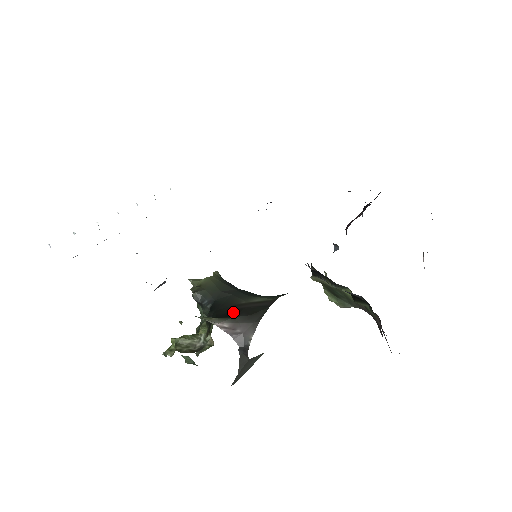
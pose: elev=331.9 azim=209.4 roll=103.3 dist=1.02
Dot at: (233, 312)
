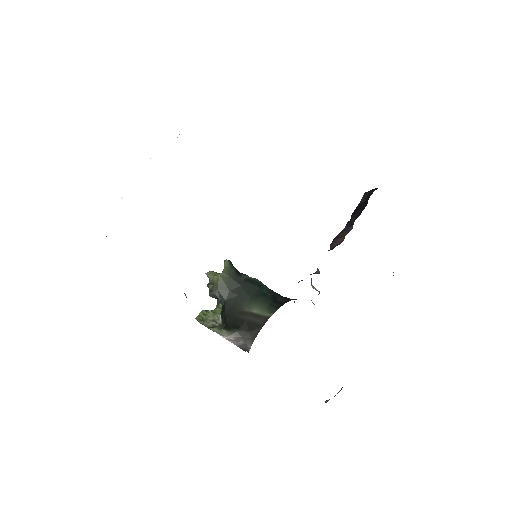
Dot at: (237, 324)
